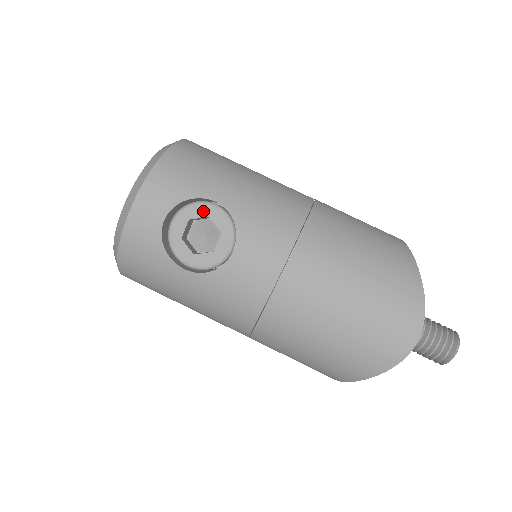
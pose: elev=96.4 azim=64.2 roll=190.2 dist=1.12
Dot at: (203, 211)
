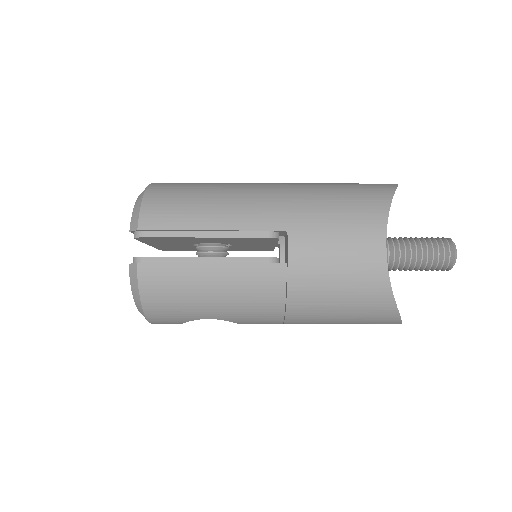
Dot at: occluded
